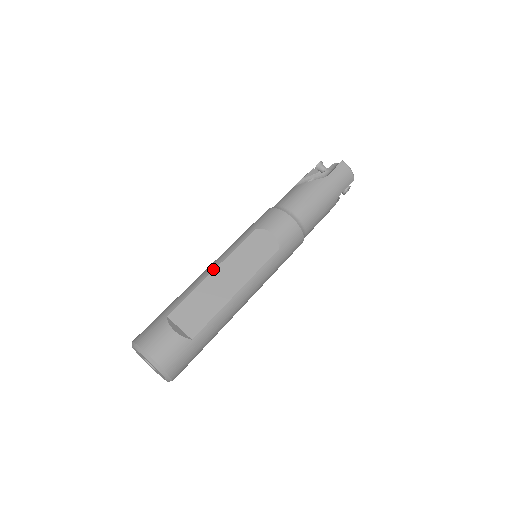
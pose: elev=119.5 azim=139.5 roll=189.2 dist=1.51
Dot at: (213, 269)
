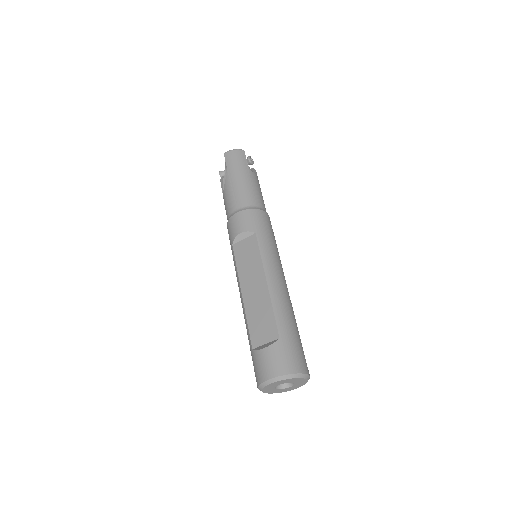
Dot at: (241, 294)
